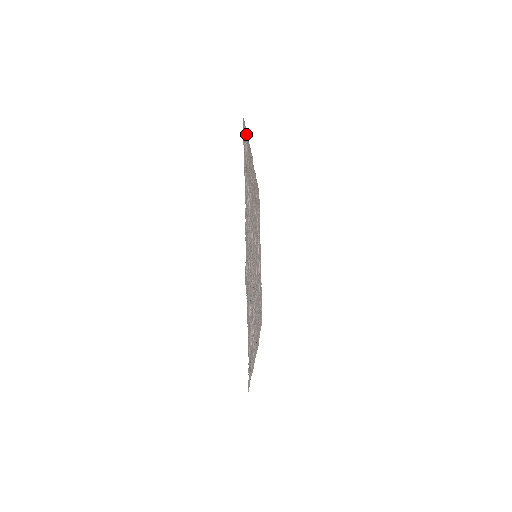
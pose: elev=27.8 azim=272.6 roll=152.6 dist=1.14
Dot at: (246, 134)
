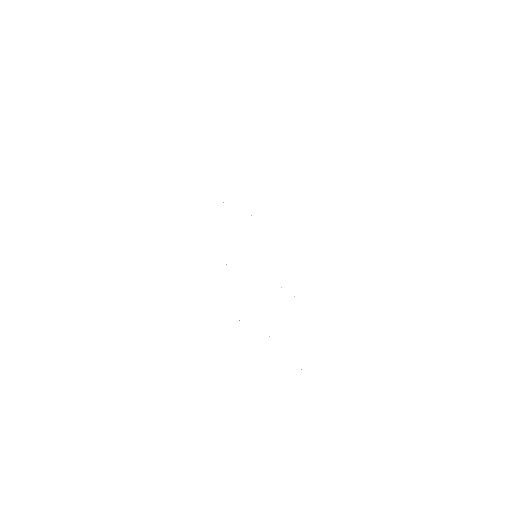
Dot at: occluded
